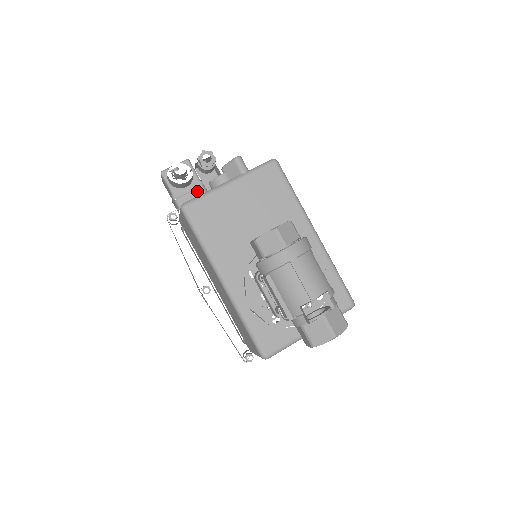
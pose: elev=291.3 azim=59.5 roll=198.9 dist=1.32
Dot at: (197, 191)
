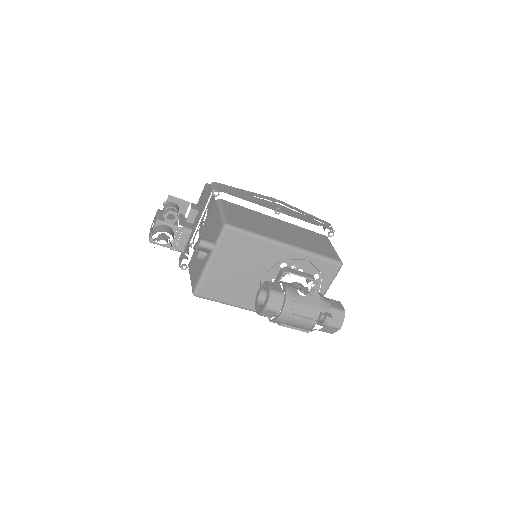
Dot at: (182, 235)
